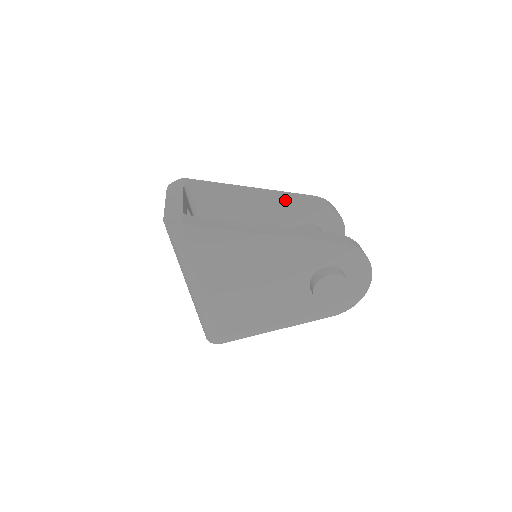
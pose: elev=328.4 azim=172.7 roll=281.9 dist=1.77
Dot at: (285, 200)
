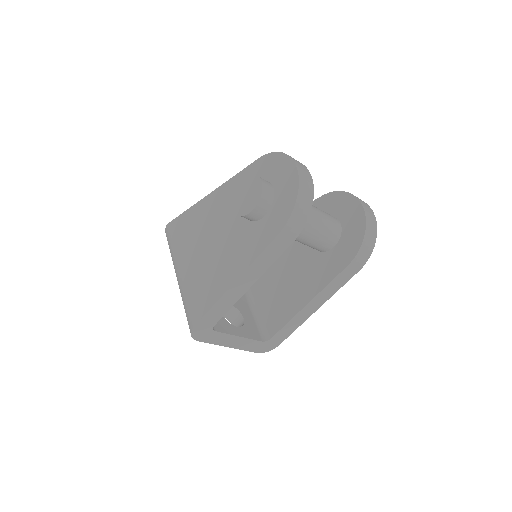
Dot at: occluded
